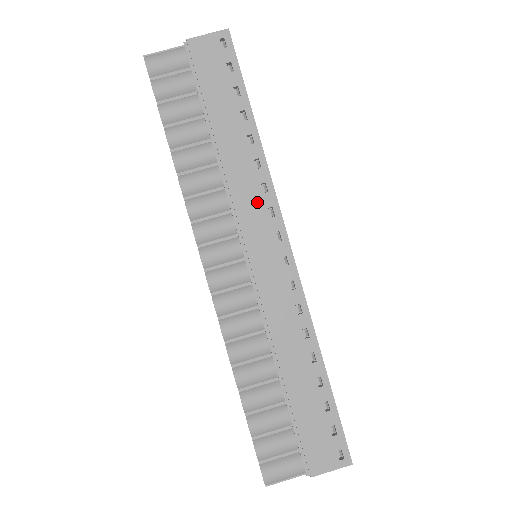
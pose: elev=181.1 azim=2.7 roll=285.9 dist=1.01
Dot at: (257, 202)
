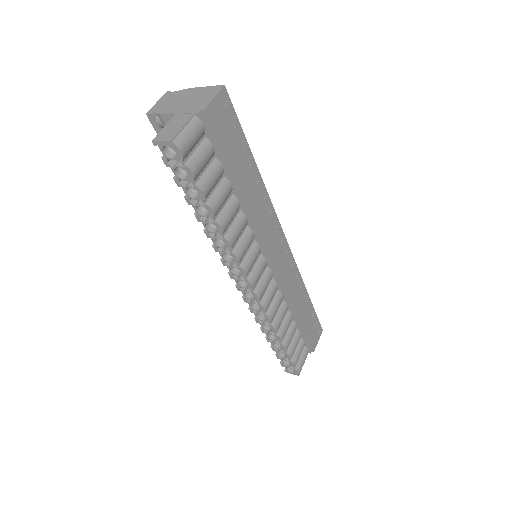
Dot at: (269, 224)
